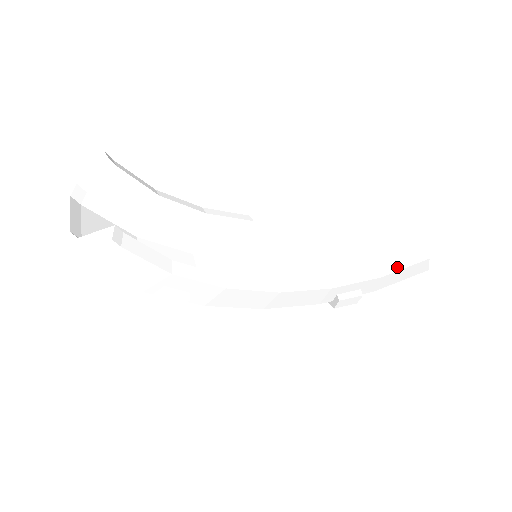
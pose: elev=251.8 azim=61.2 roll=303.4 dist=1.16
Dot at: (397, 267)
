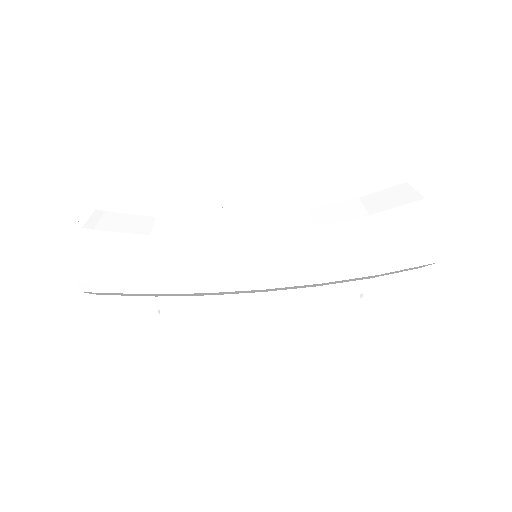
Dot at: (390, 284)
